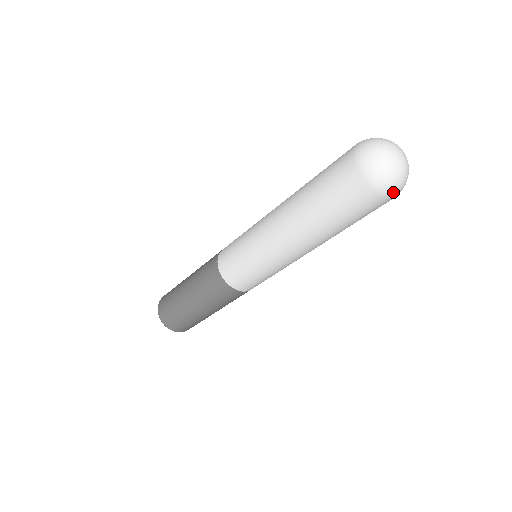
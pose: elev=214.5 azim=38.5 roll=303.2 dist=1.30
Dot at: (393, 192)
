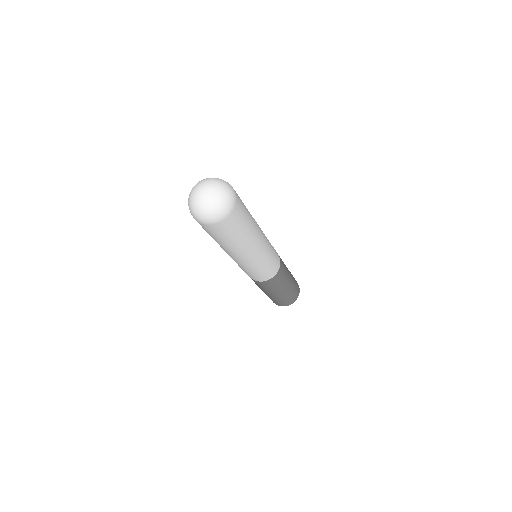
Dot at: (231, 201)
